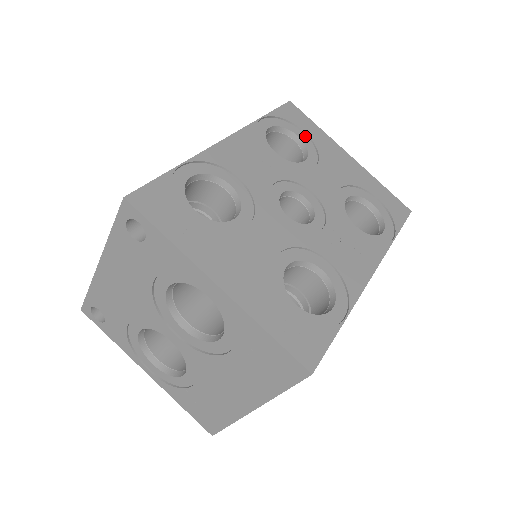
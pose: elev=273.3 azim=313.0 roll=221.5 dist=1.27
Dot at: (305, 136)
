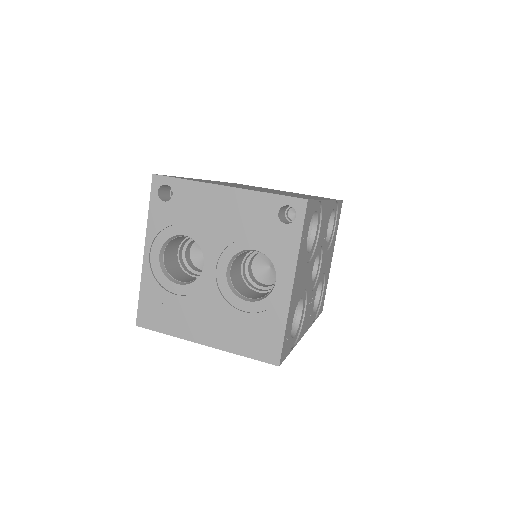
Dot at: (334, 228)
